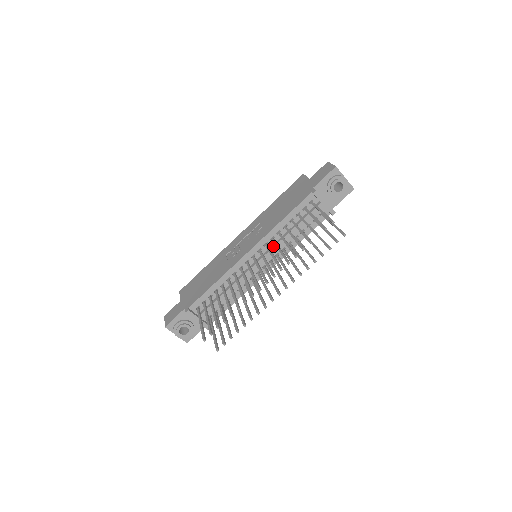
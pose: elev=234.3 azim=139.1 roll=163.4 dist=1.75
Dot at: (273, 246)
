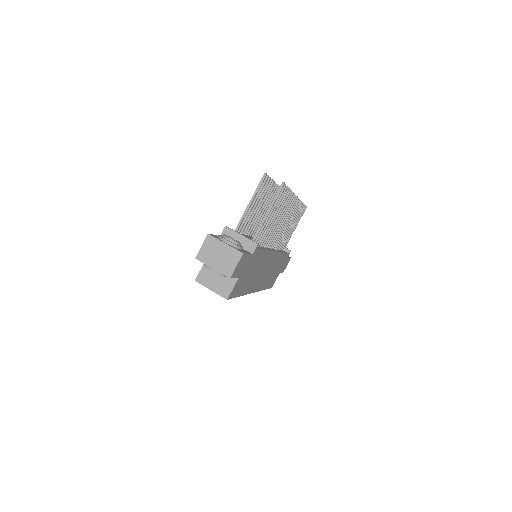
Dot at: occluded
